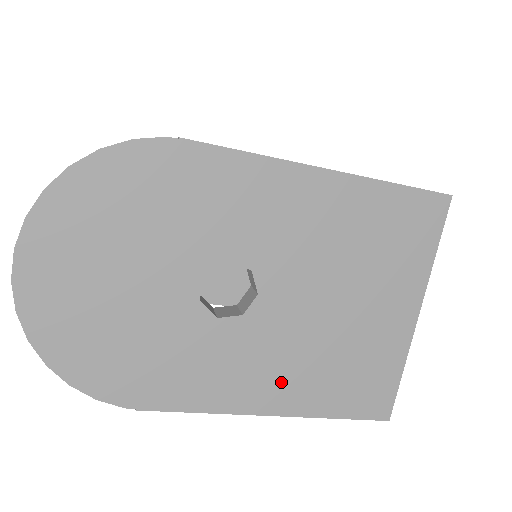
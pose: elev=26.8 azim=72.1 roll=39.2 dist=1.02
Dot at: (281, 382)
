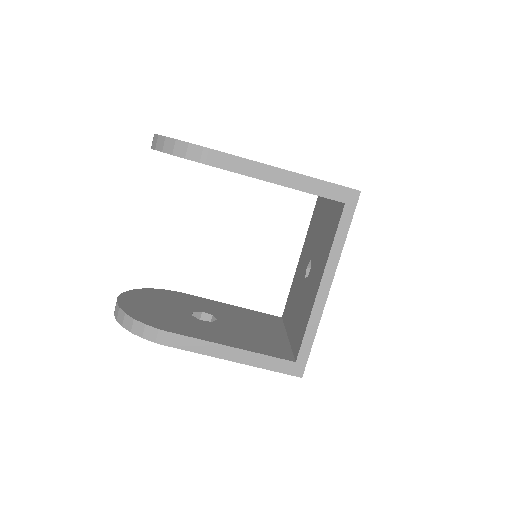
Dot at: occluded
